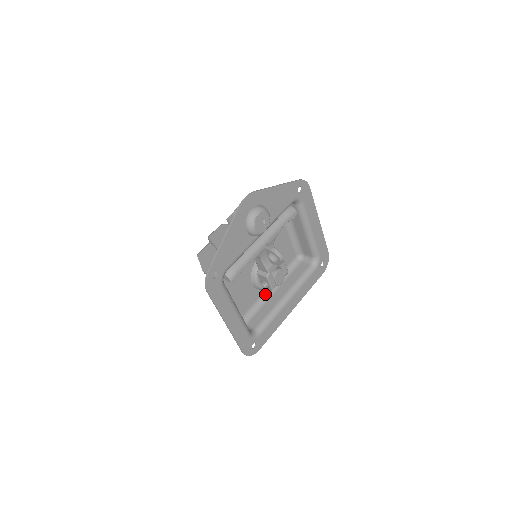
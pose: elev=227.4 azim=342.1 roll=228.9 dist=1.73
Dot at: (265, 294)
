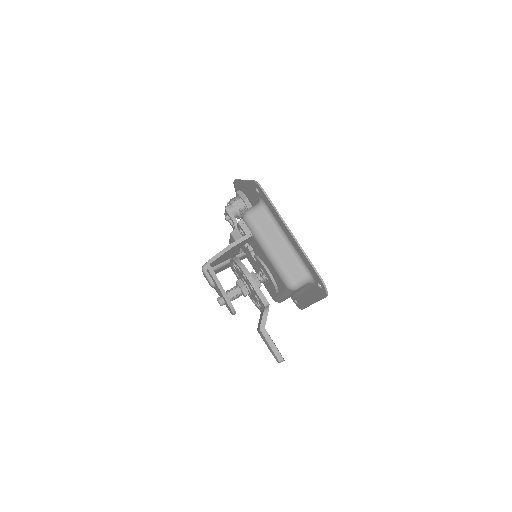
Dot at: (283, 294)
